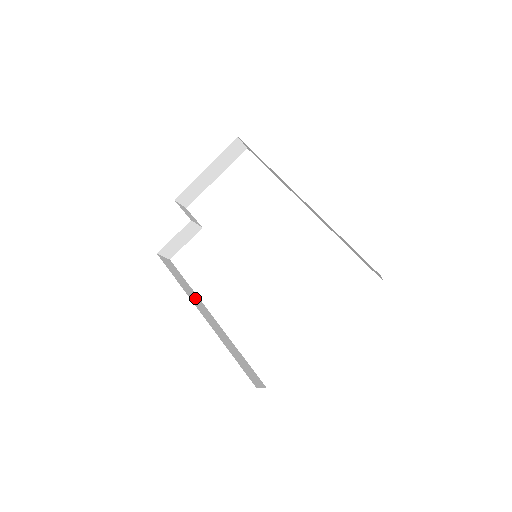
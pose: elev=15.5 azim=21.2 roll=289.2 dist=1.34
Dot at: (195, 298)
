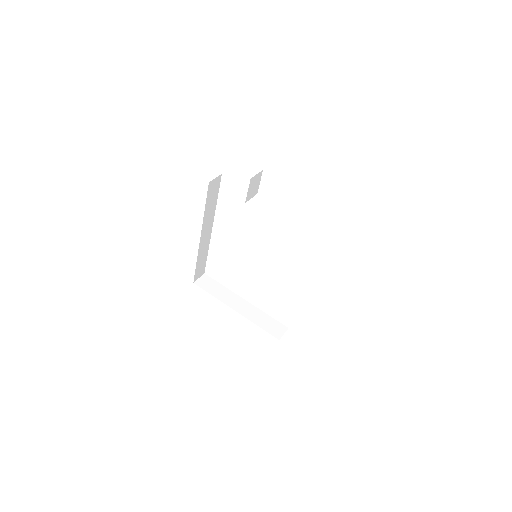
Dot at: (210, 217)
